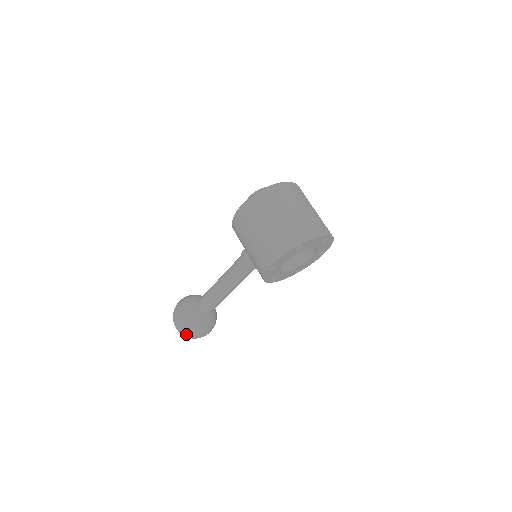
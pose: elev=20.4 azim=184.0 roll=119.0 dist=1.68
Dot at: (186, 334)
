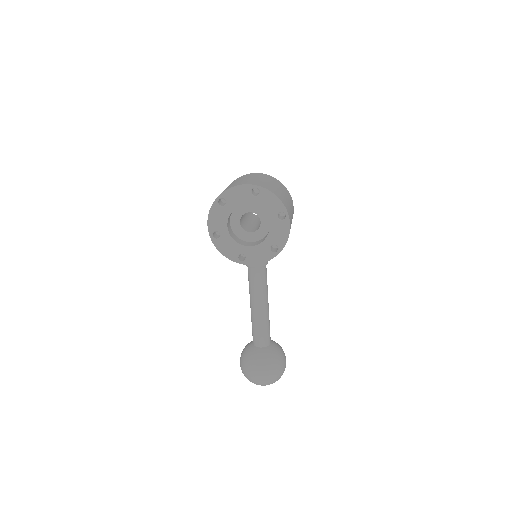
Dot at: (244, 374)
